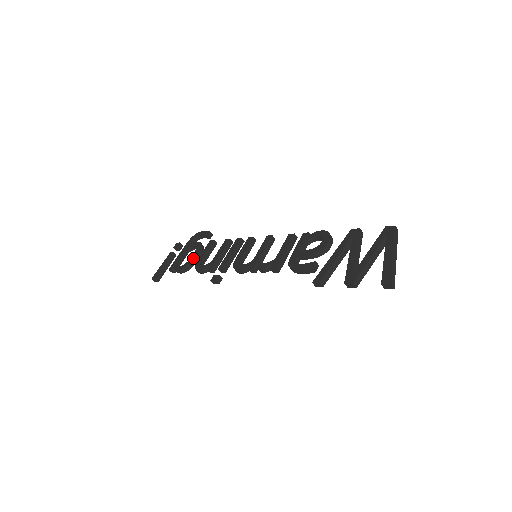
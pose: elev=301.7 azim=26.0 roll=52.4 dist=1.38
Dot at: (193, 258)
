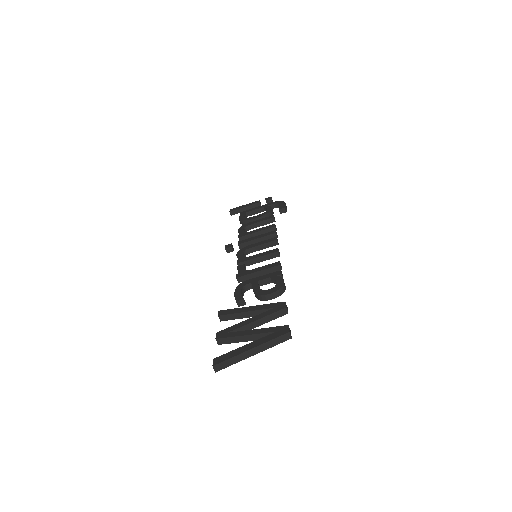
Dot at: (252, 218)
